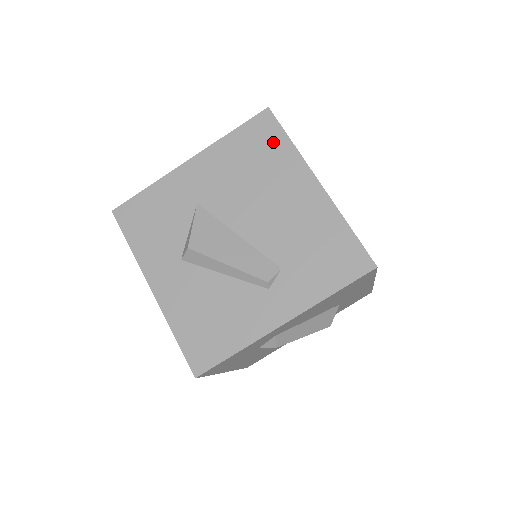
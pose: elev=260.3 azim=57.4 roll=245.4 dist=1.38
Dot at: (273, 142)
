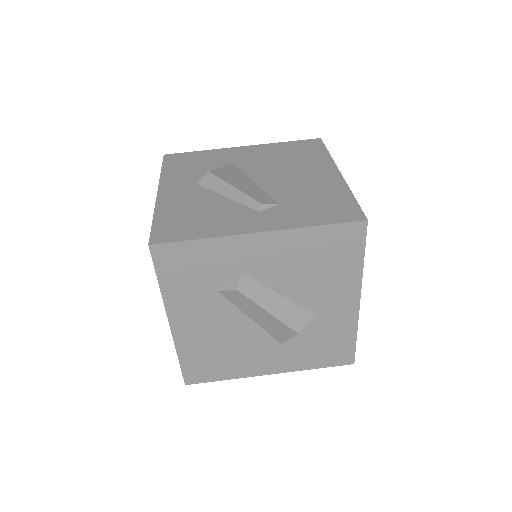
Dot at: (314, 151)
